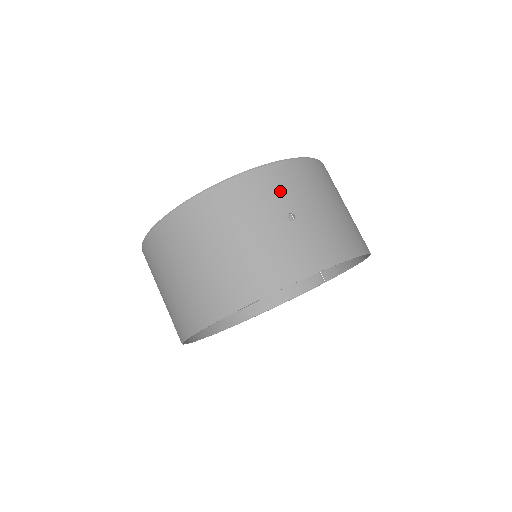
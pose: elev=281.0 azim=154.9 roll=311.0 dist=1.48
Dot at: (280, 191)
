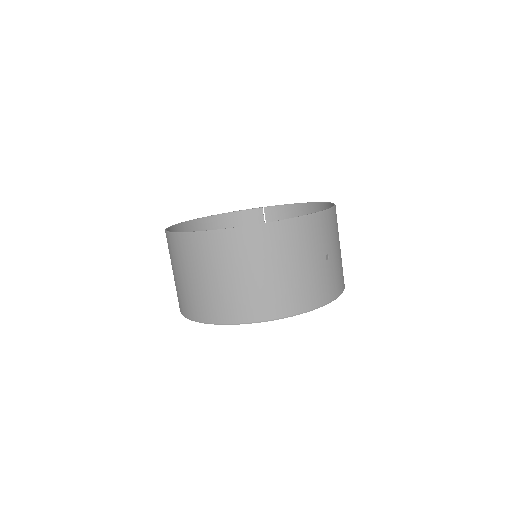
Dot at: (326, 235)
